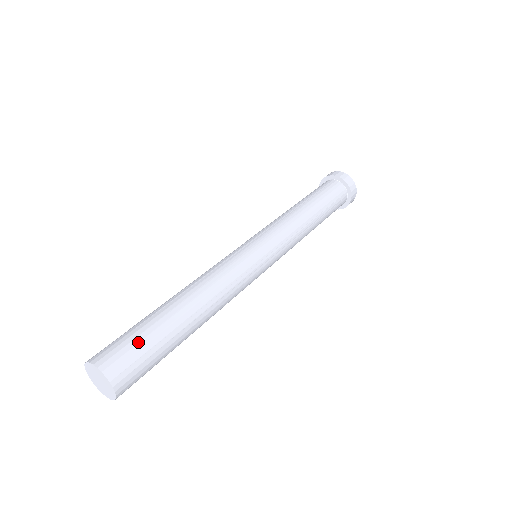
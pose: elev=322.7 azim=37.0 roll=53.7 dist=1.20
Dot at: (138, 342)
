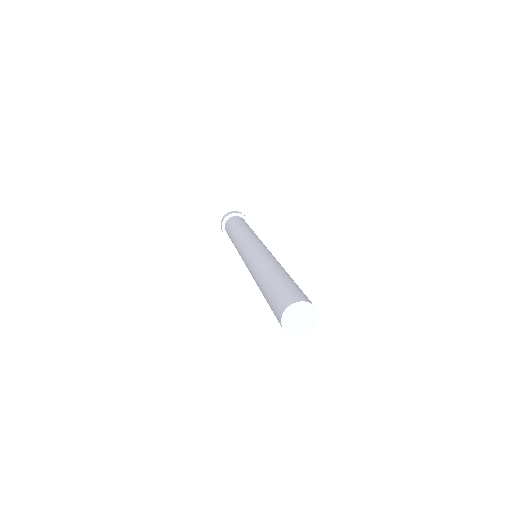
Dot at: (291, 287)
